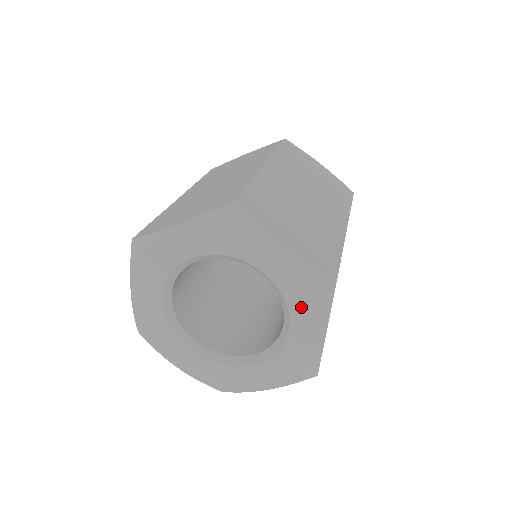
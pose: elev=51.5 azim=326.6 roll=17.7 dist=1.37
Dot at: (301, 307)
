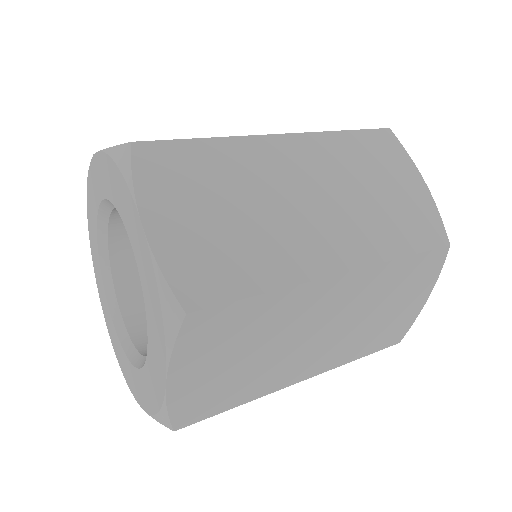
Dot at: (153, 323)
